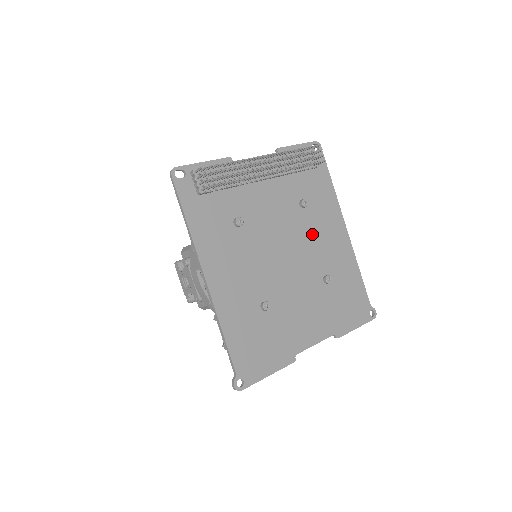
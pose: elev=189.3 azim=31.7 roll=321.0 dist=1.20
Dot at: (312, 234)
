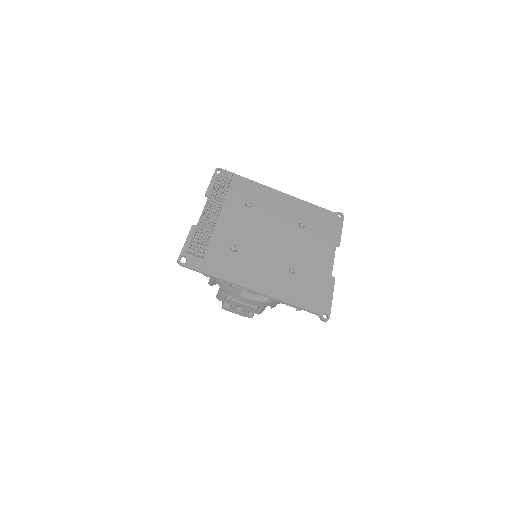
Dot at: (269, 213)
